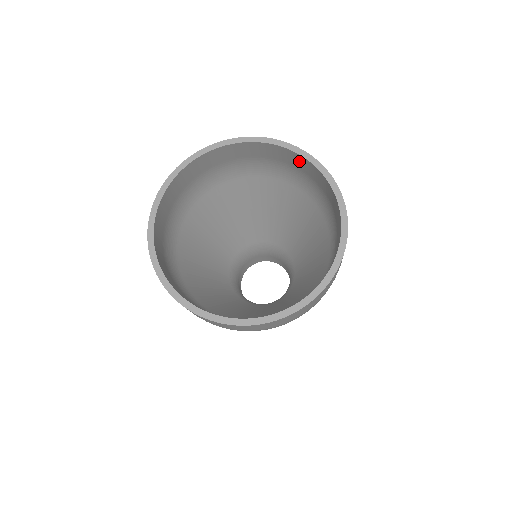
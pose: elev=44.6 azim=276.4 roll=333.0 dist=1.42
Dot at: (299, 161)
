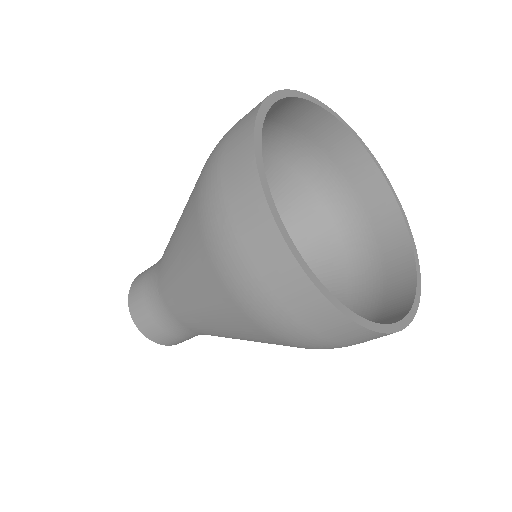
Dot at: (347, 149)
